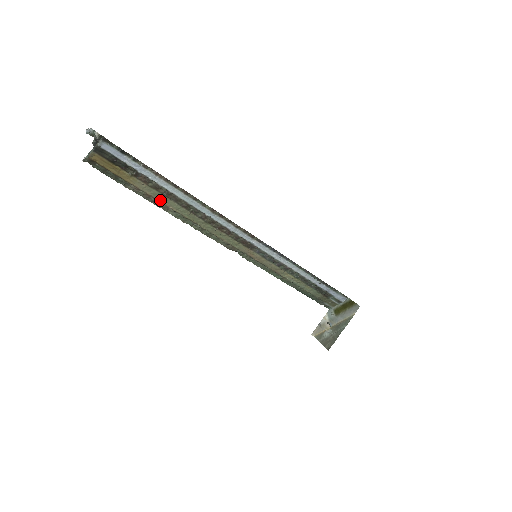
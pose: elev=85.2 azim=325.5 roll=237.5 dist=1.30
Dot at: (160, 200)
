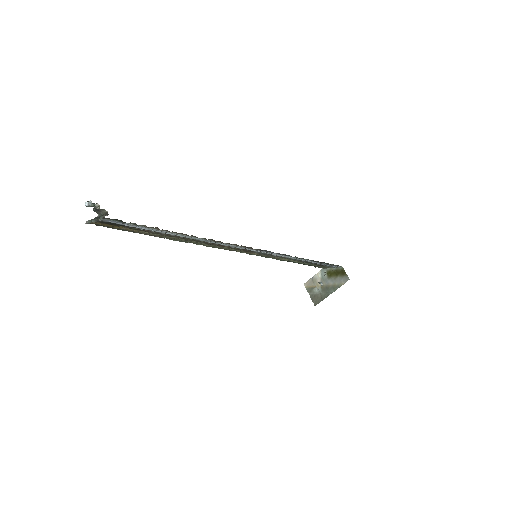
Dot at: (164, 236)
